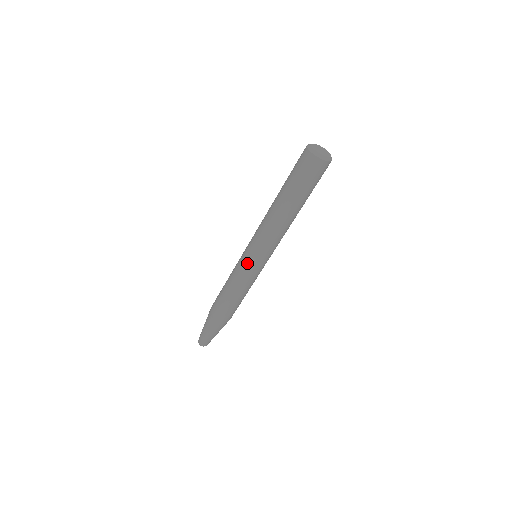
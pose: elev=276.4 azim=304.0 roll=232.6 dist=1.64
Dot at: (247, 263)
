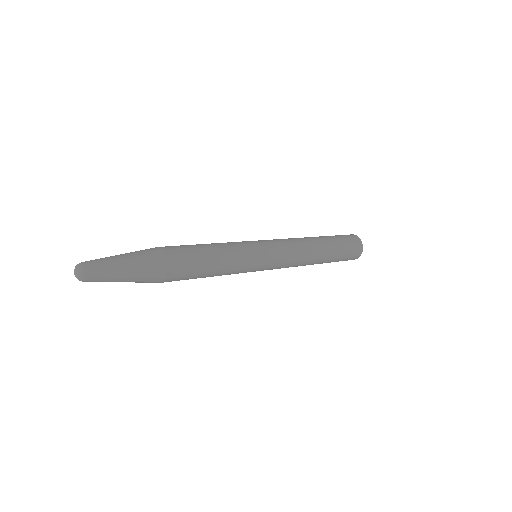
Dot at: (254, 242)
